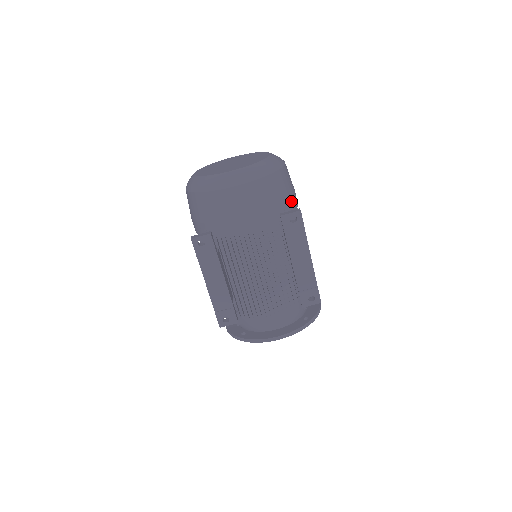
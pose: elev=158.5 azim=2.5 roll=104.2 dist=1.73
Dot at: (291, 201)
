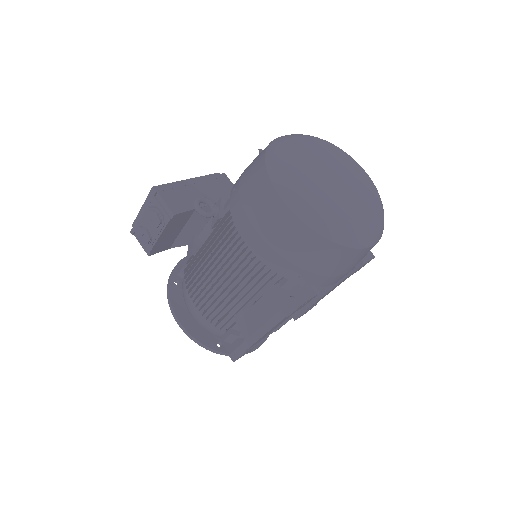
Dot at: occluded
